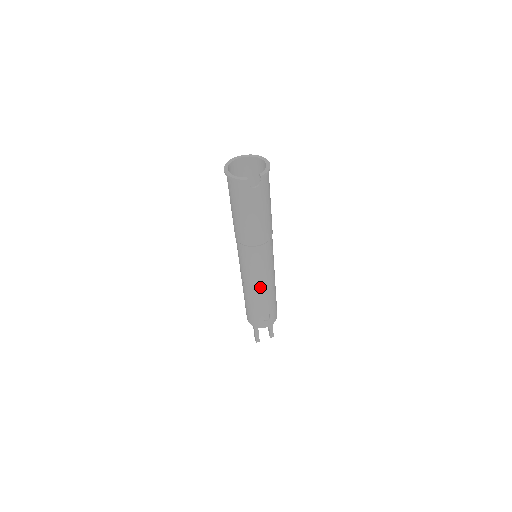
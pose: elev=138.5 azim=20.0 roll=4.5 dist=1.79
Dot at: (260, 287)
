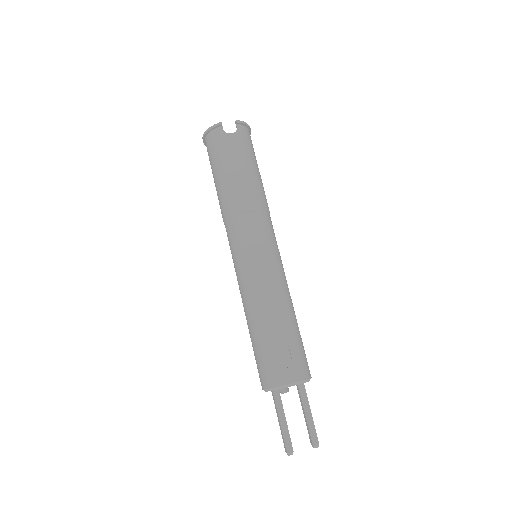
Dot at: (263, 287)
